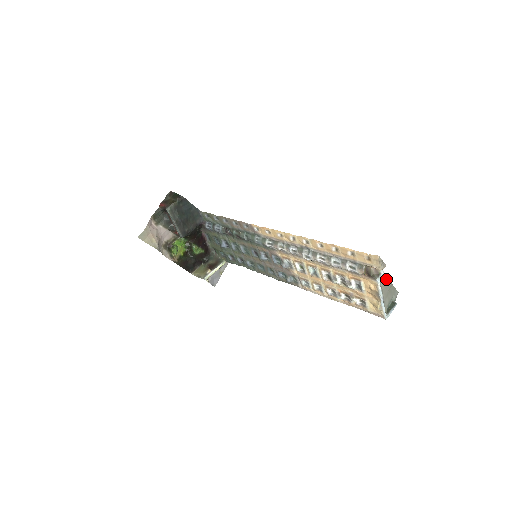
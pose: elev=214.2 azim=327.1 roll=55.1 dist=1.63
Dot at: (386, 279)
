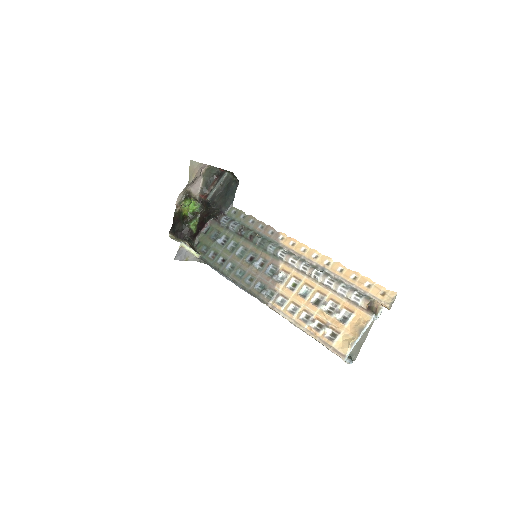
Dot at: (368, 331)
